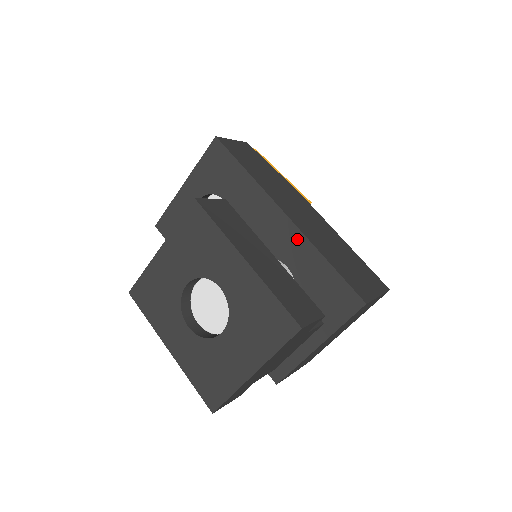
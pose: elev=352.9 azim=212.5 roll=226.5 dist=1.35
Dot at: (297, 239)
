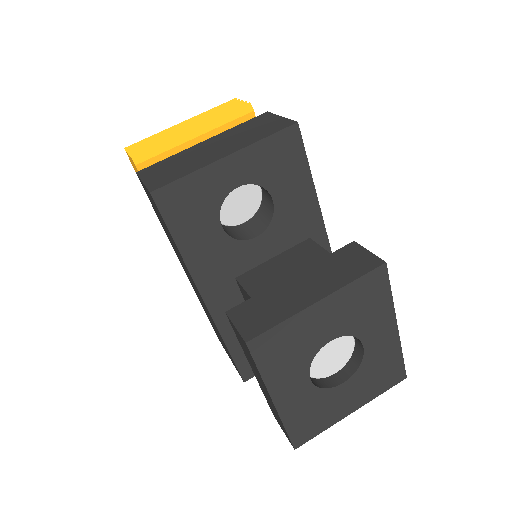
Dot at: occluded
